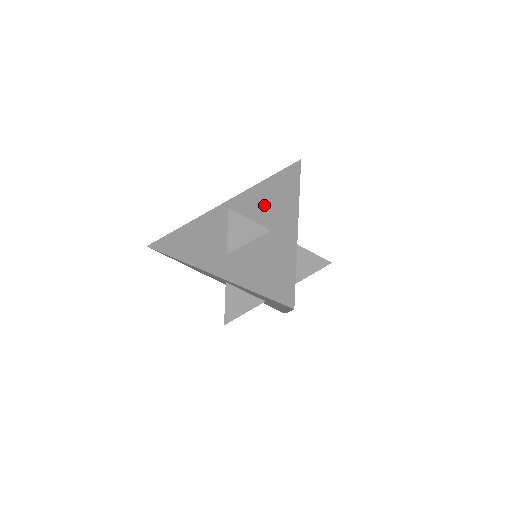
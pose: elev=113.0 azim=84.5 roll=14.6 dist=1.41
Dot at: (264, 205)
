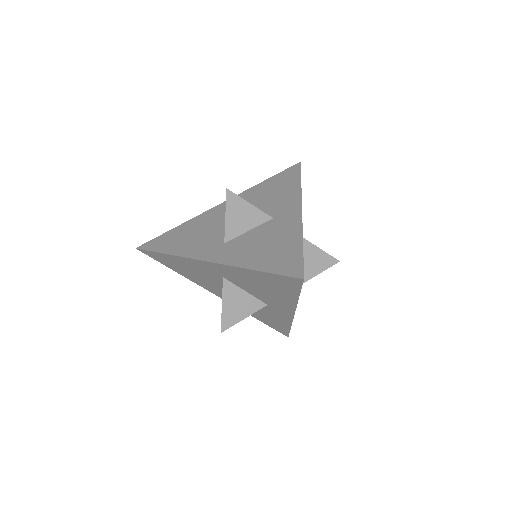
Dot at: (264, 199)
